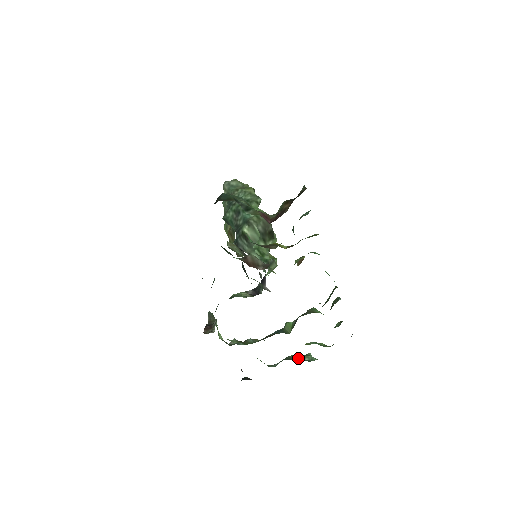
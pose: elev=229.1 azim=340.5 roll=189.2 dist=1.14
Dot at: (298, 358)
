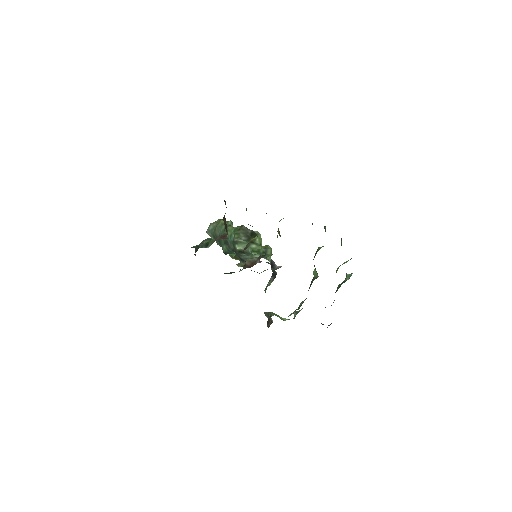
Dot at: occluded
